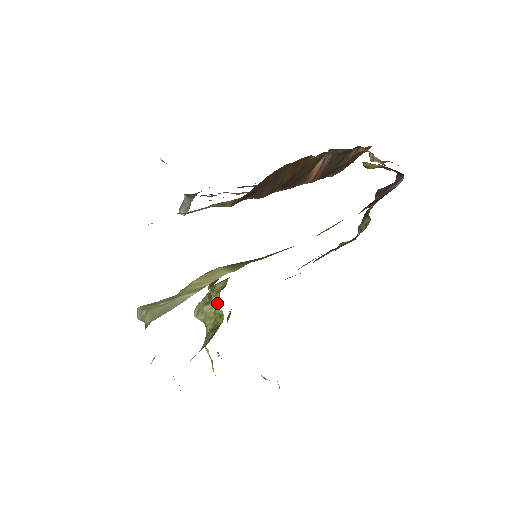
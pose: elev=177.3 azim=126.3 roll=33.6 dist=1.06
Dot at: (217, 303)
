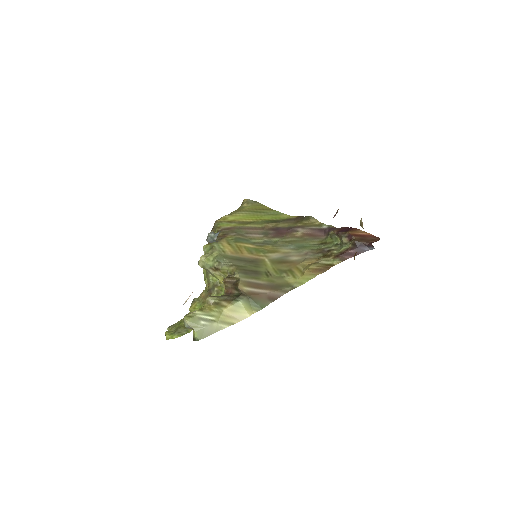
Dot at: (222, 276)
